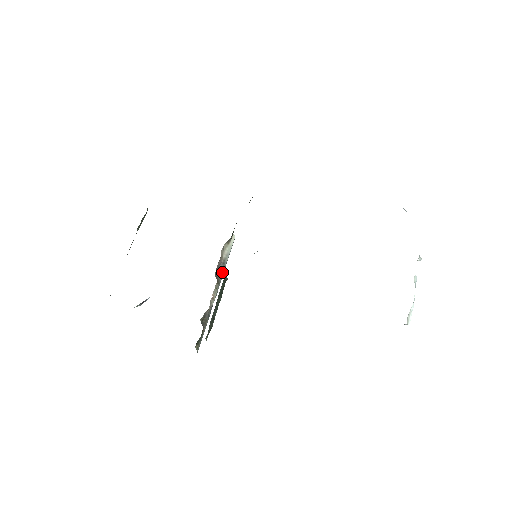
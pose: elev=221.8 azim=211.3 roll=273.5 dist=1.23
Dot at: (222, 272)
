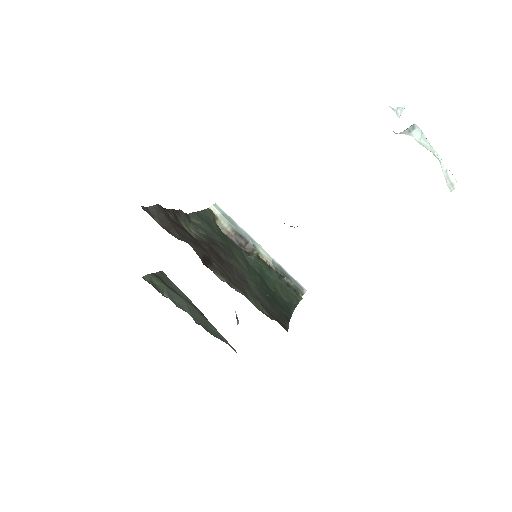
Dot at: (245, 239)
